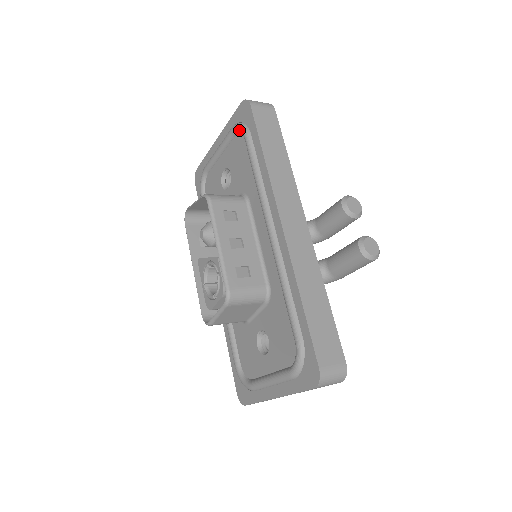
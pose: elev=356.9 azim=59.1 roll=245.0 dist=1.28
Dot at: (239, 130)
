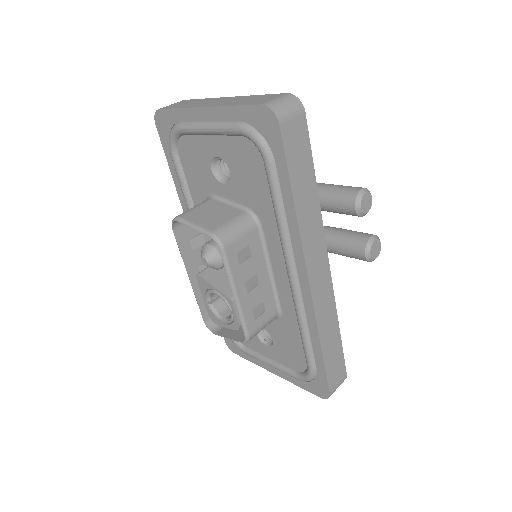
Dot at: (255, 144)
